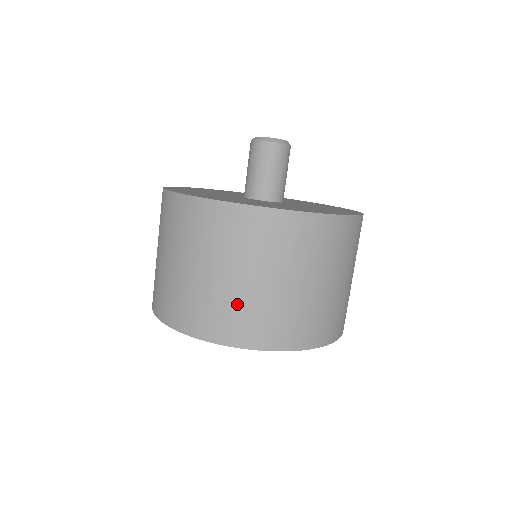
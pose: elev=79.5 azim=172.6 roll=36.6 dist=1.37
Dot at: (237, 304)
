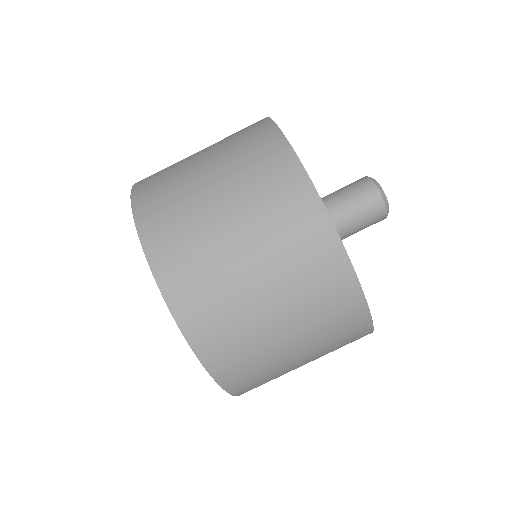
Dot at: (271, 369)
